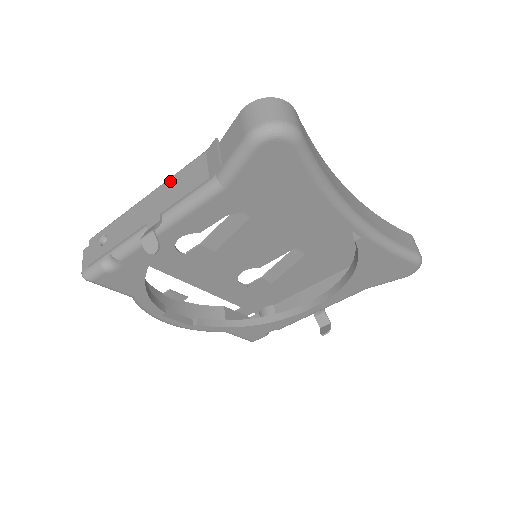
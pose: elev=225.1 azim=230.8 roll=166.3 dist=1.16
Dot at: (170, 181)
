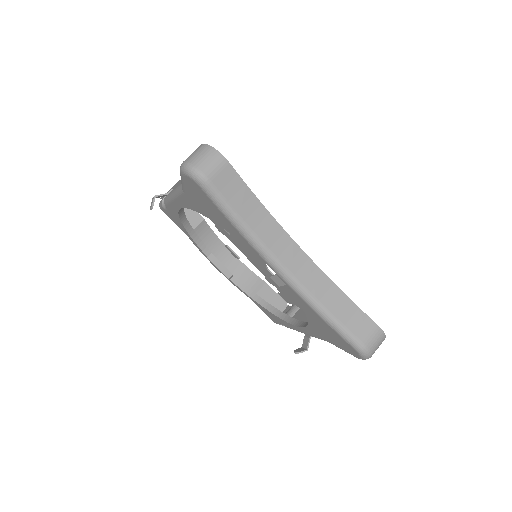
Dot at: occluded
